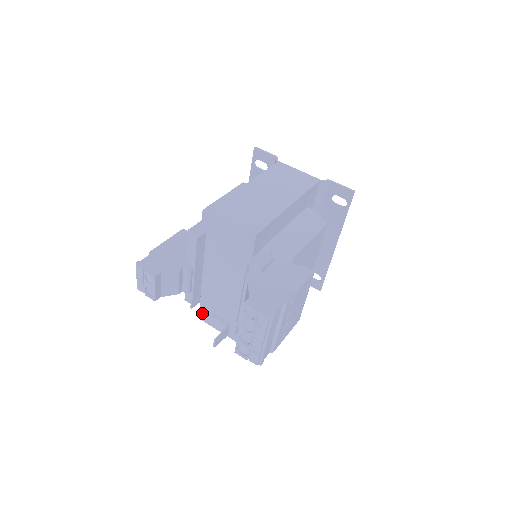
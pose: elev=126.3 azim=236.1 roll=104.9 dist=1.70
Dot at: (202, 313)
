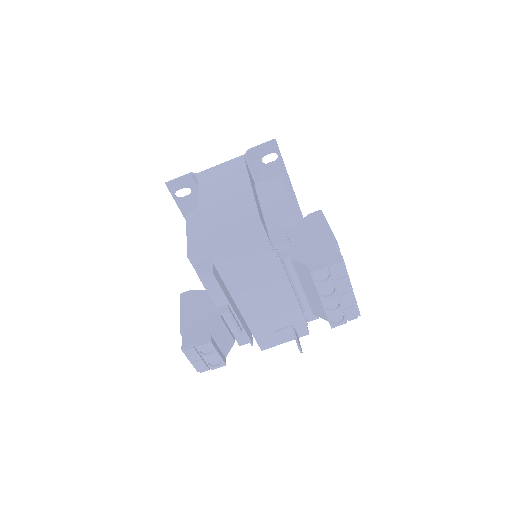
Dot at: (261, 343)
